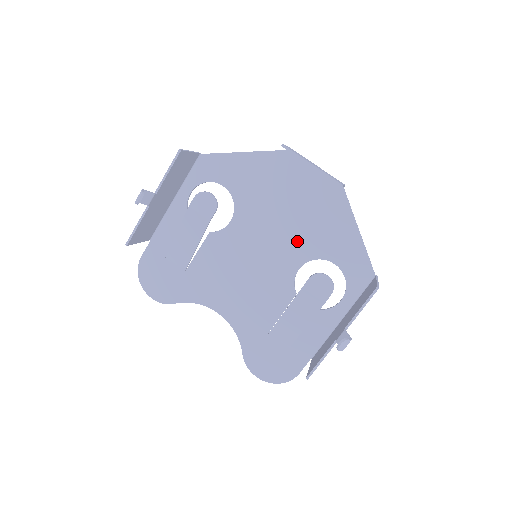
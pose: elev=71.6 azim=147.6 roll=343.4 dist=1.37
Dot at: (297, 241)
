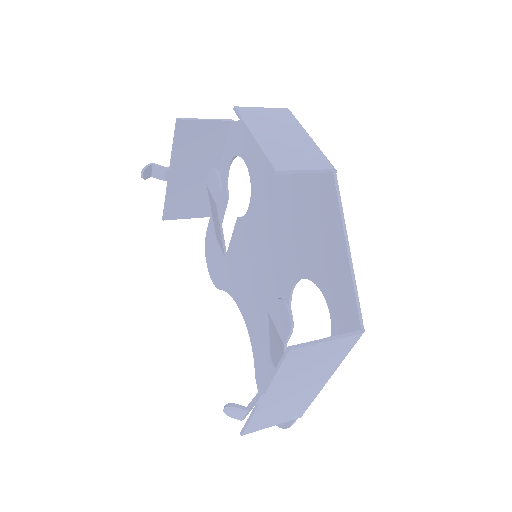
Dot at: (292, 246)
